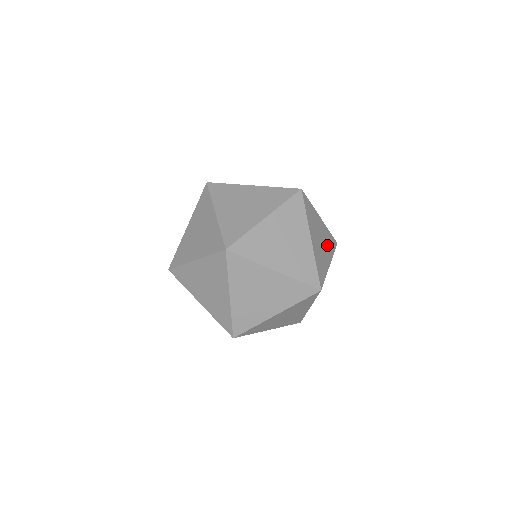
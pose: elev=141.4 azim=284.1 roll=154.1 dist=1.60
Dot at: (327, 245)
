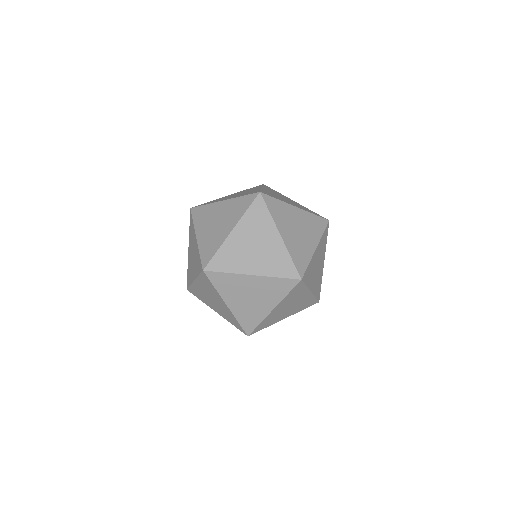
Dot at: occluded
